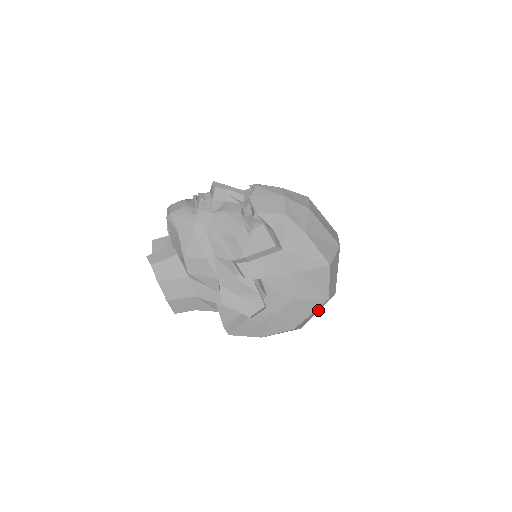
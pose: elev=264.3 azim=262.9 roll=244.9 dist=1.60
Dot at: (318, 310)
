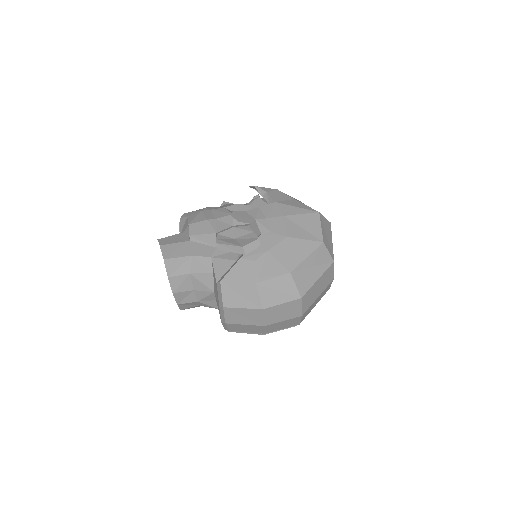
Dot at: (318, 277)
